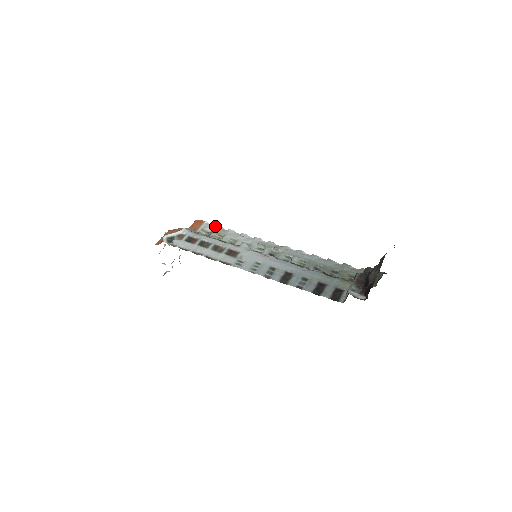
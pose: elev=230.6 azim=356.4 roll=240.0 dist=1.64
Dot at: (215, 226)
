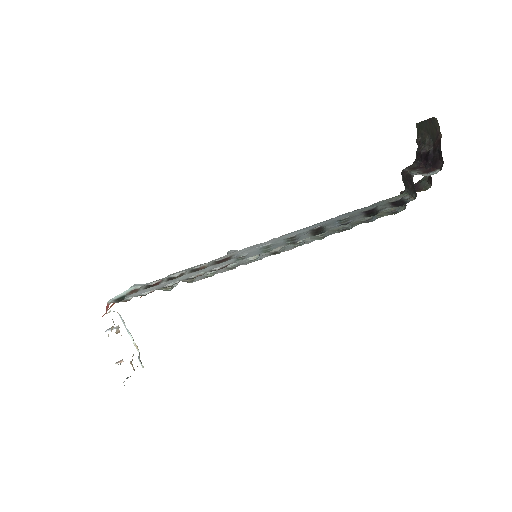
Dot at: occluded
